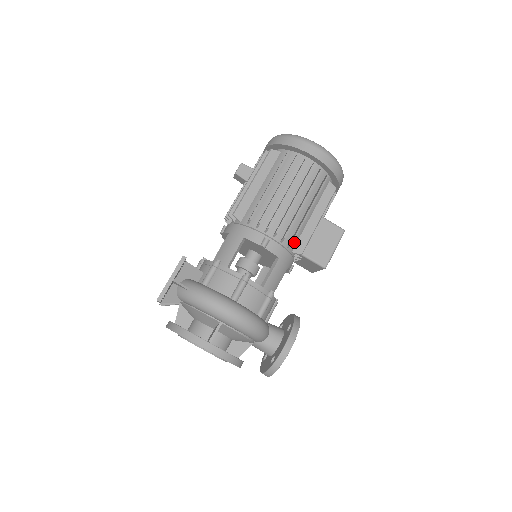
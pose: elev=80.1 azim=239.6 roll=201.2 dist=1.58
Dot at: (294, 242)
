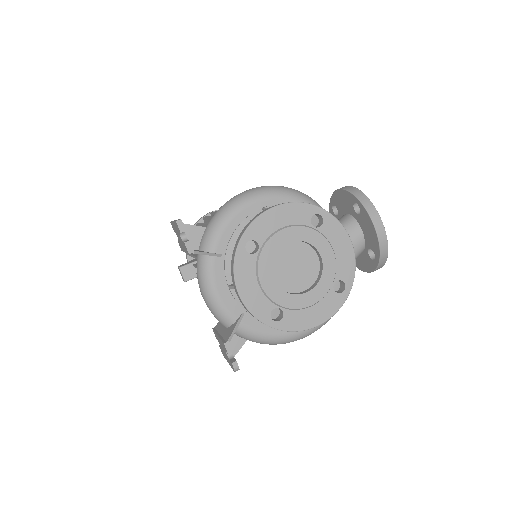
Dot at: occluded
